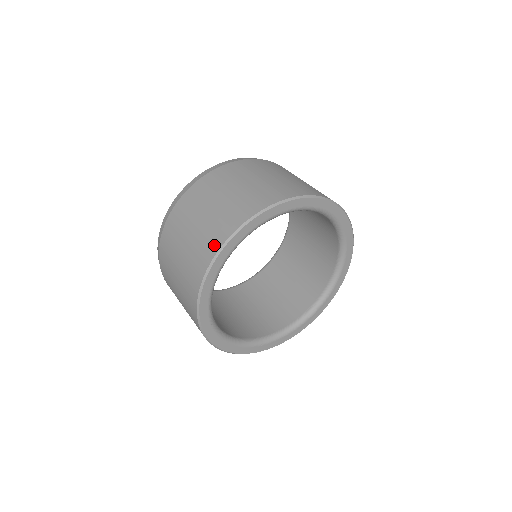
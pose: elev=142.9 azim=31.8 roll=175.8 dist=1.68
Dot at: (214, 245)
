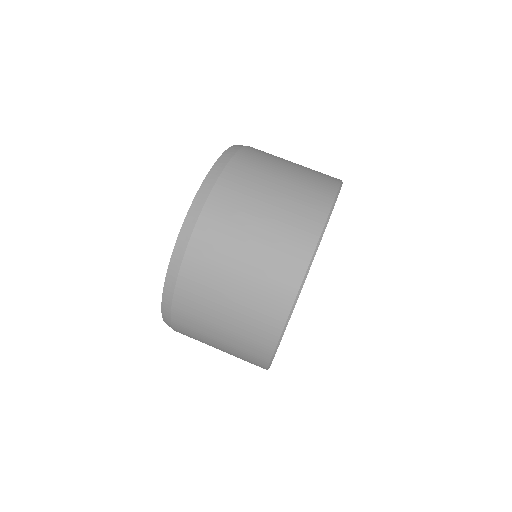
Dot at: (268, 339)
